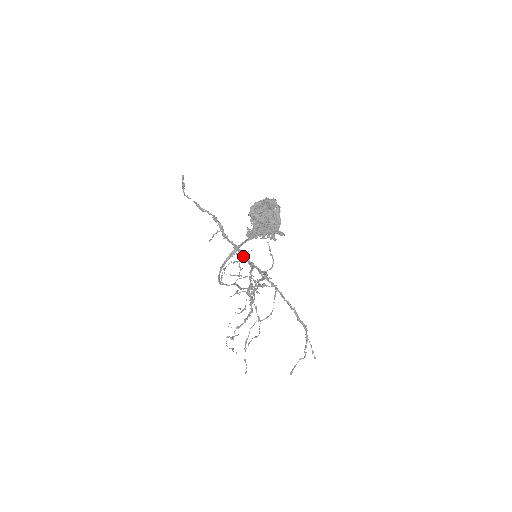
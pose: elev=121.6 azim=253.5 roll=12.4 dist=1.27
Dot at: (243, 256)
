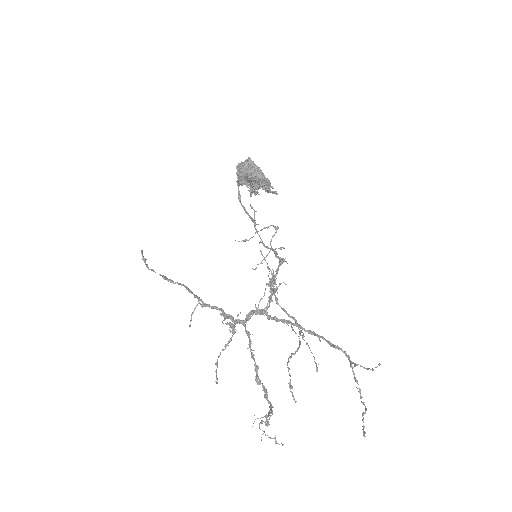
Dot at: (235, 320)
